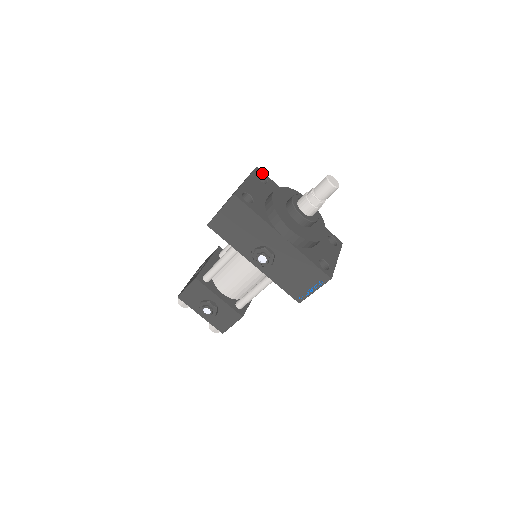
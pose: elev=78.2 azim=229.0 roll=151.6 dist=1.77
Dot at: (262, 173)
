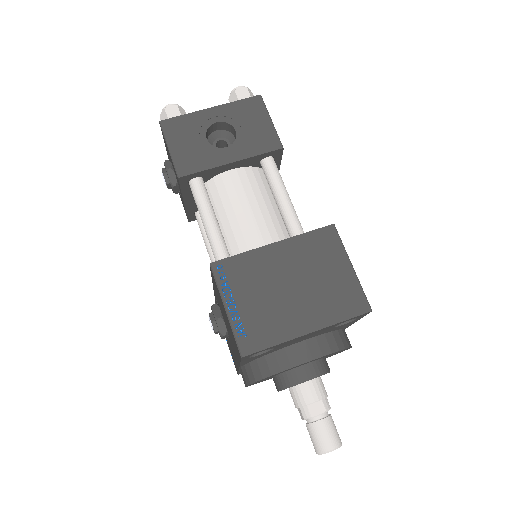
Dot at: (363, 316)
